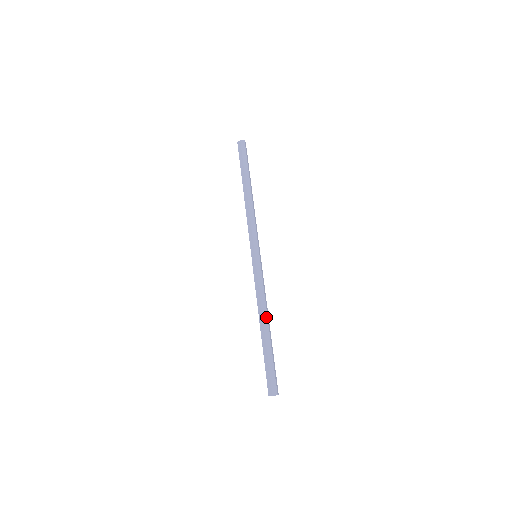
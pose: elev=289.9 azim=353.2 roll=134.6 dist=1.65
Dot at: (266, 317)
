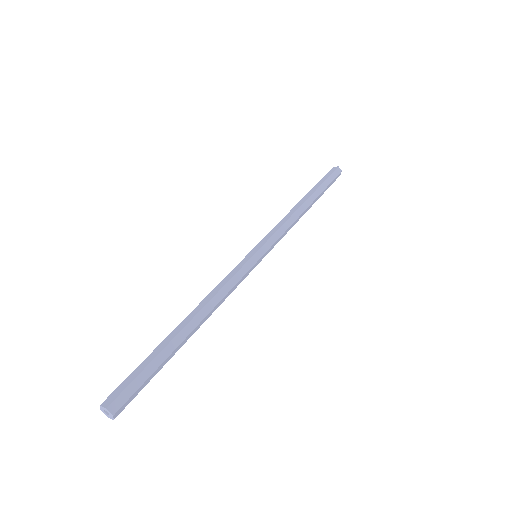
Dot at: (197, 311)
